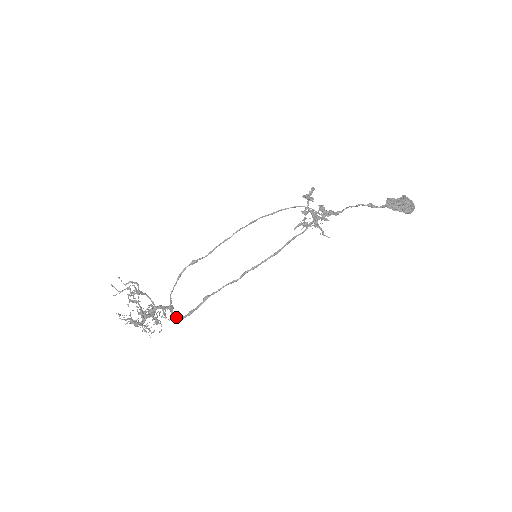
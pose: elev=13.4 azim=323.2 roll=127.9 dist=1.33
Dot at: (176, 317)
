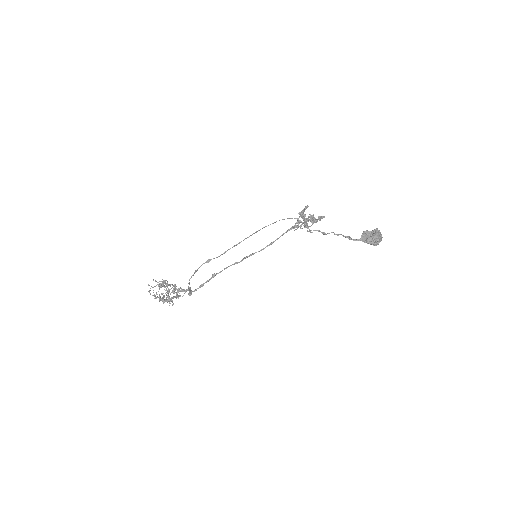
Dot at: (191, 290)
